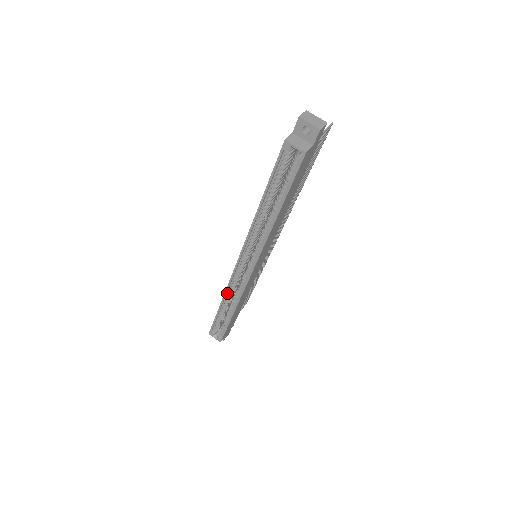
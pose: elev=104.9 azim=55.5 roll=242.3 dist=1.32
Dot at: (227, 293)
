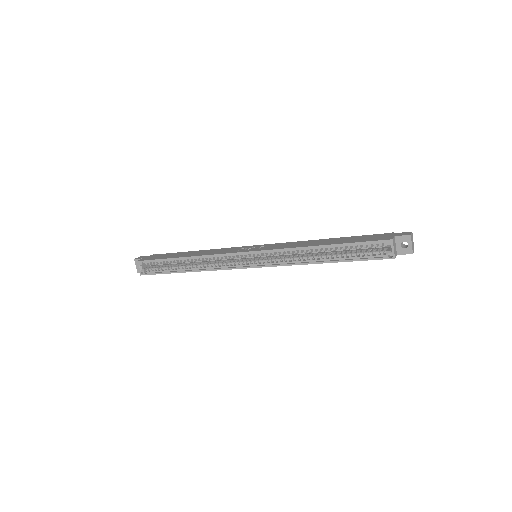
Dot at: (203, 257)
